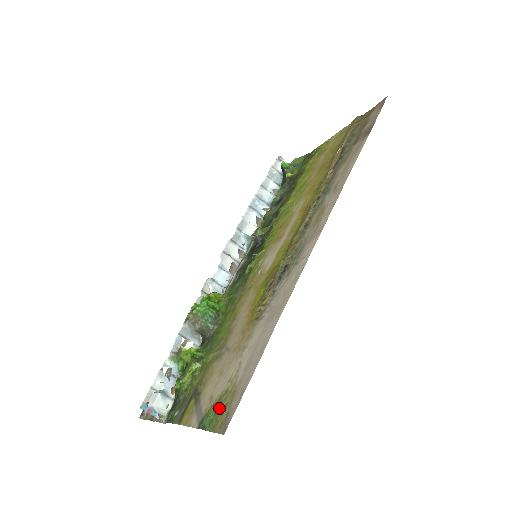
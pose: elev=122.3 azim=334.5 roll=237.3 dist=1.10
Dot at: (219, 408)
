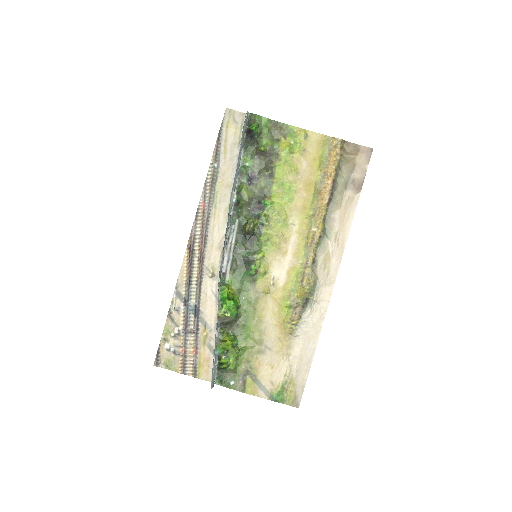
Dot at: (285, 391)
